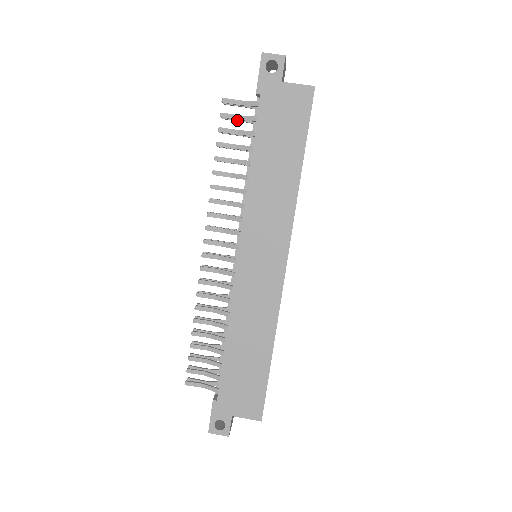
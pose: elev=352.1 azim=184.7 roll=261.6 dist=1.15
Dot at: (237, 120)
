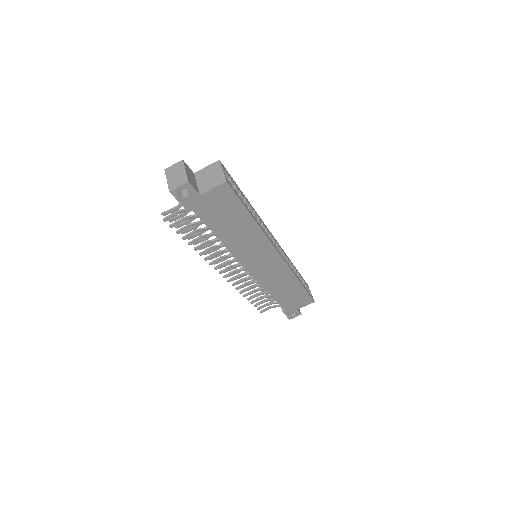
Dot at: (182, 217)
